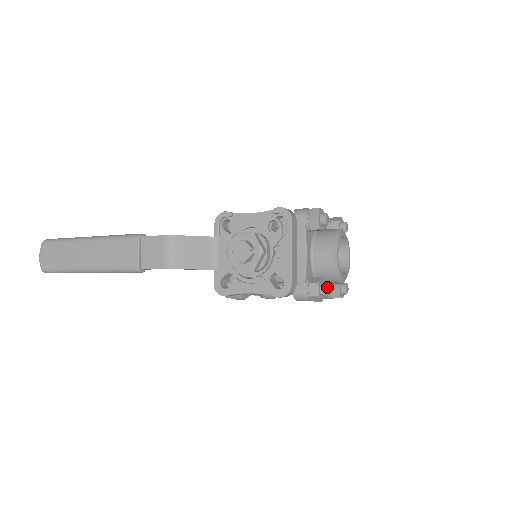
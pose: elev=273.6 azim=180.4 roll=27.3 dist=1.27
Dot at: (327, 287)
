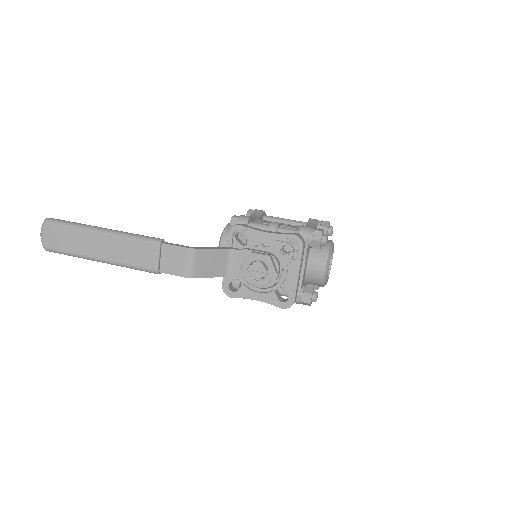
Dot at: (317, 296)
